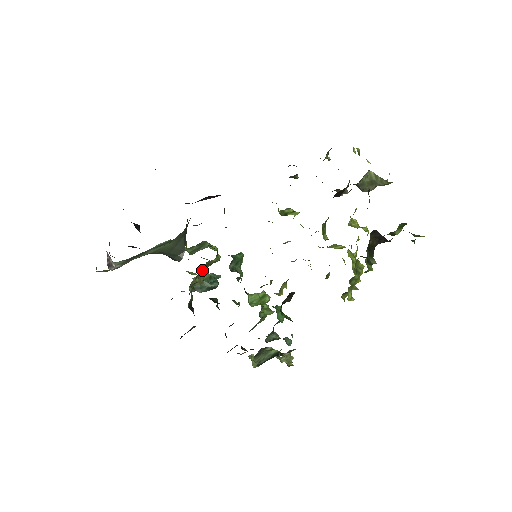
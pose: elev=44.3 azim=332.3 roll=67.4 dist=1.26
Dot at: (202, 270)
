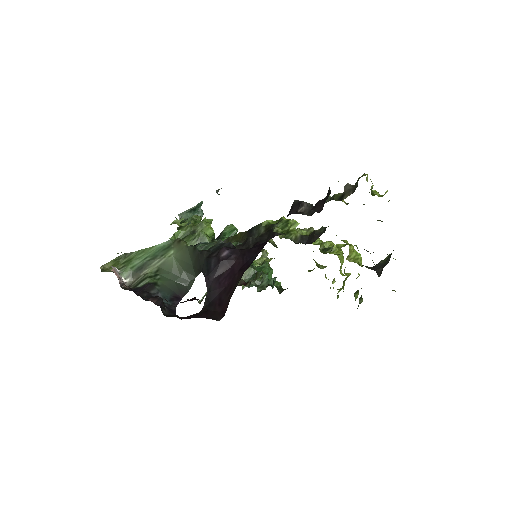
Dot at: occluded
